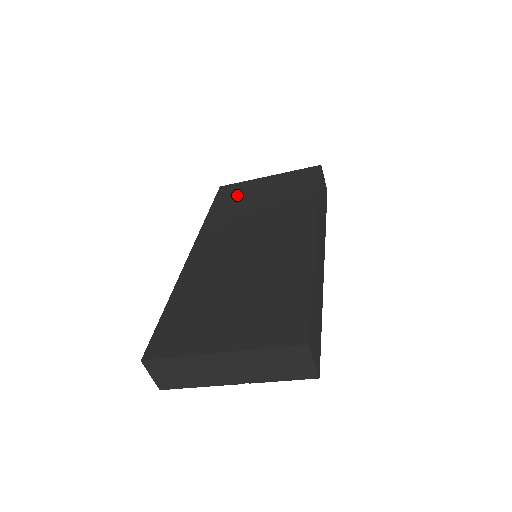
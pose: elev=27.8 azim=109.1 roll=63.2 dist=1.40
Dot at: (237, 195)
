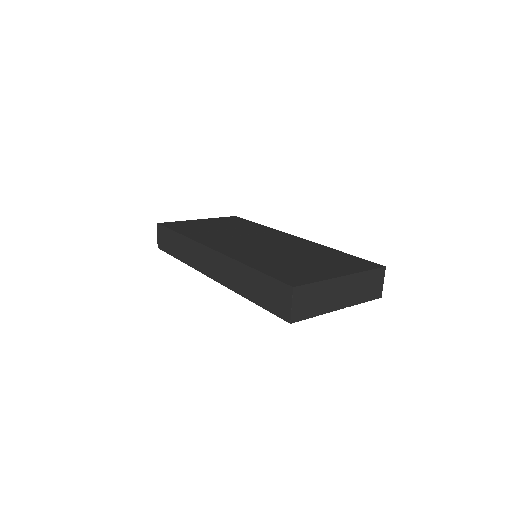
Dot at: (189, 226)
